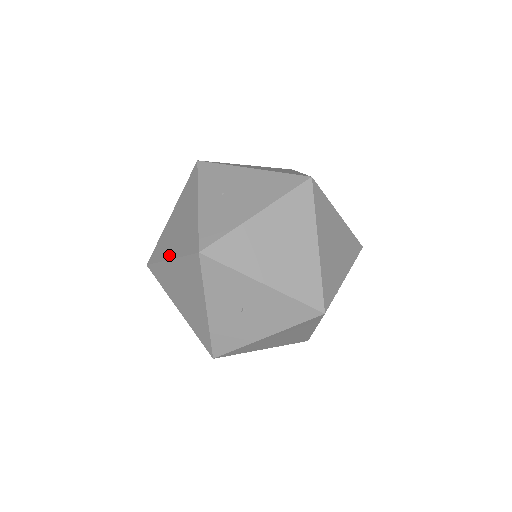
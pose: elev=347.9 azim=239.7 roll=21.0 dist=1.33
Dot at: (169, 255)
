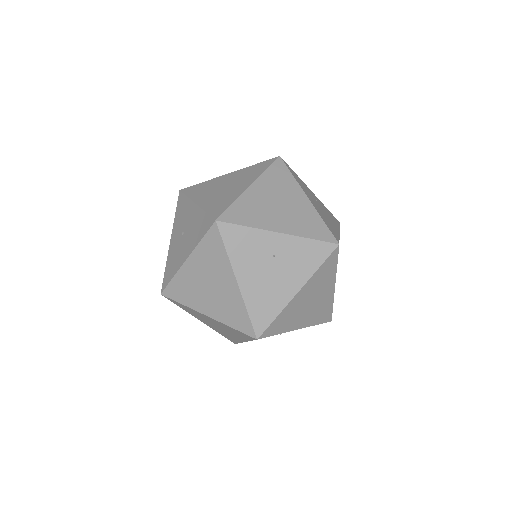
Dot at: occluded
